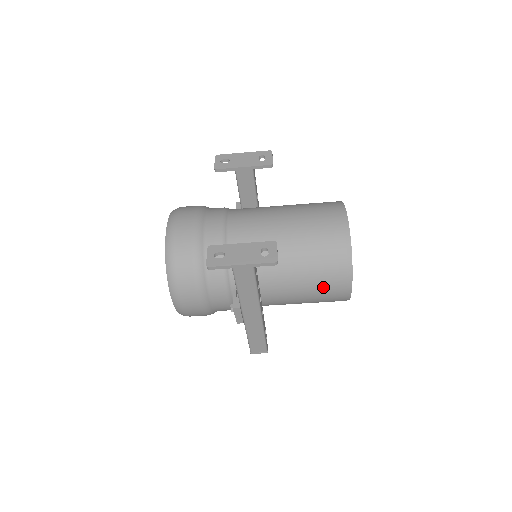
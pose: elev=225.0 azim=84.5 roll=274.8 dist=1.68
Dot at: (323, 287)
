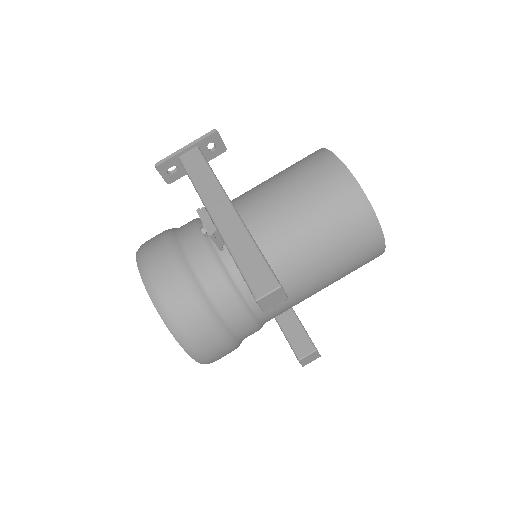
Dot at: (306, 174)
